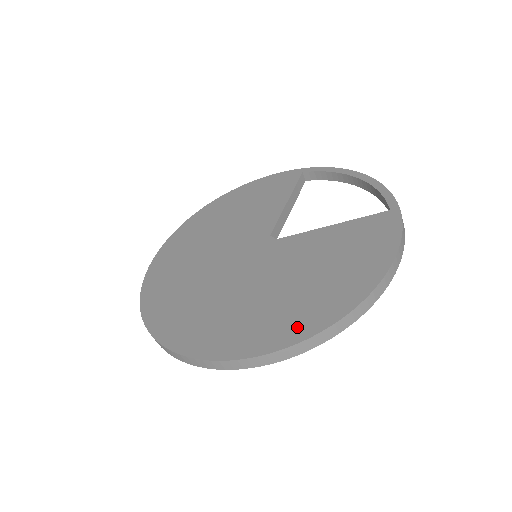
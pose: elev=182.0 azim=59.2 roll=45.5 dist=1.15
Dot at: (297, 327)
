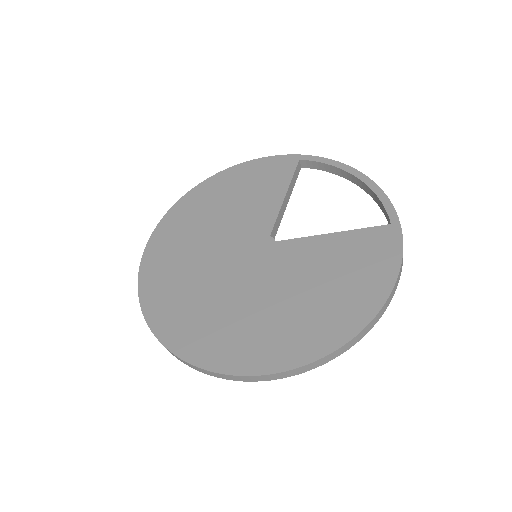
Dot at: (305, 347)
